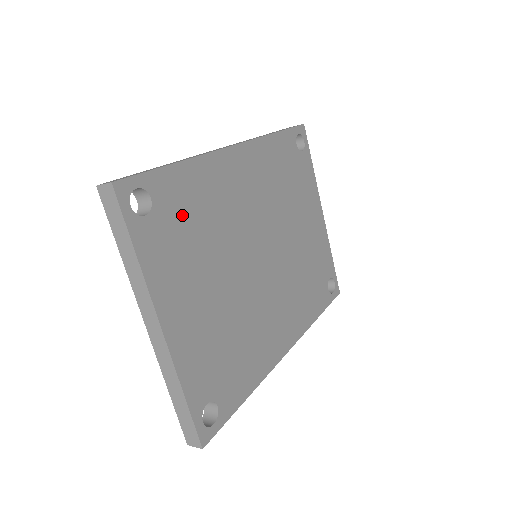
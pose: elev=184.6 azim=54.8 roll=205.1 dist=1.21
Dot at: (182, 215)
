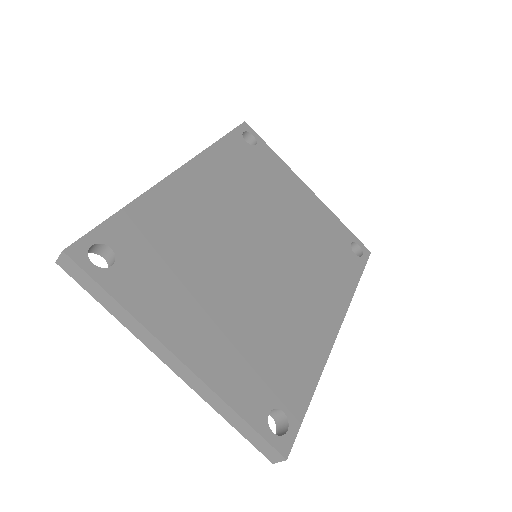
Dot at: (152, 250)
